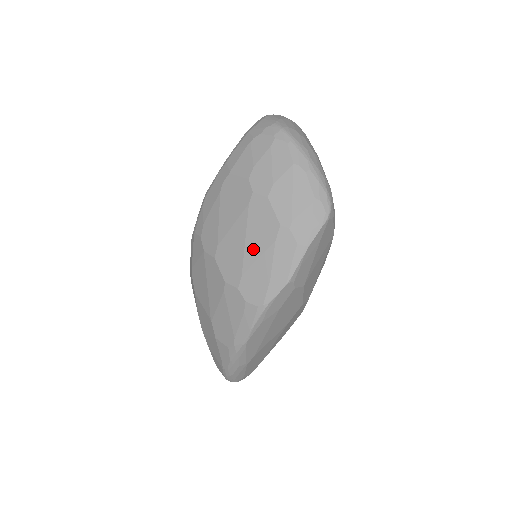
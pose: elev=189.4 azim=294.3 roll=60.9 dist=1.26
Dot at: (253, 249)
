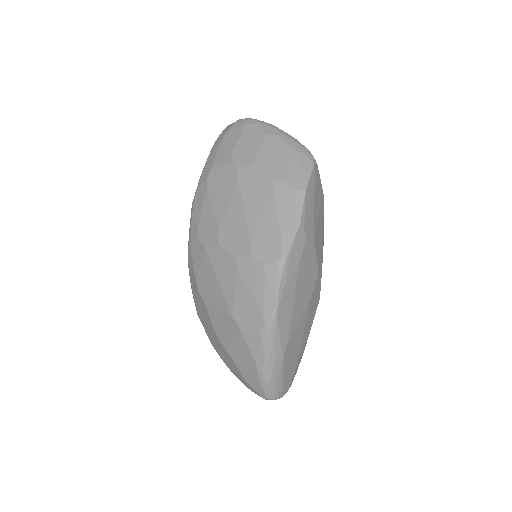
Dot at: (255, 213)
